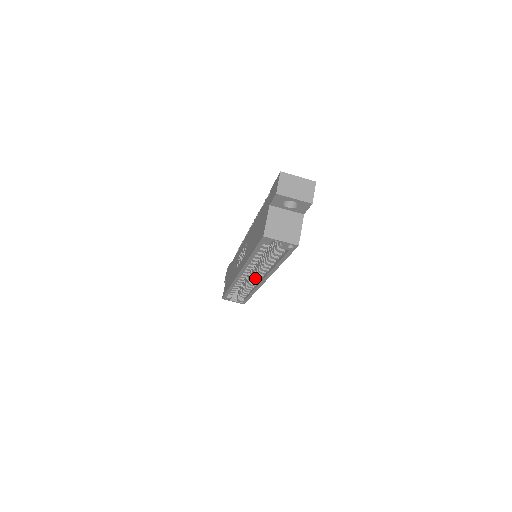
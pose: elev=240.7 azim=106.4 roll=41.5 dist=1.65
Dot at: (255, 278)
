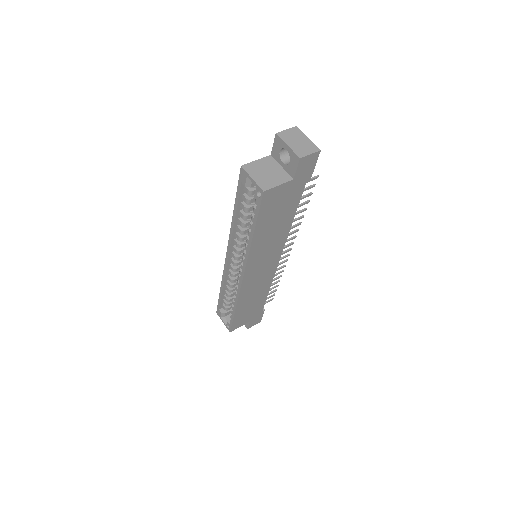
Dot at: (239, 273)
